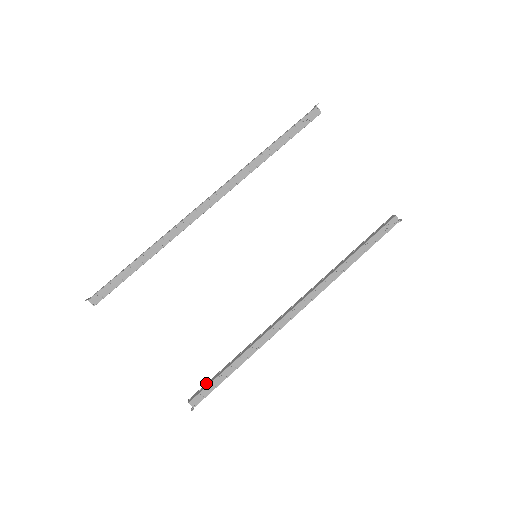
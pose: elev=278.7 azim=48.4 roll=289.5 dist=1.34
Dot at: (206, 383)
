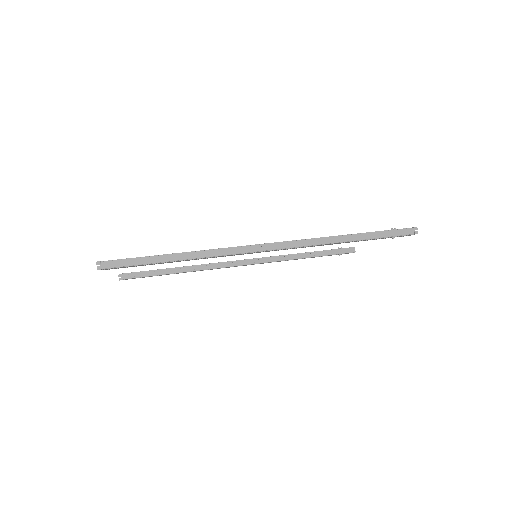
Dot at: (133, 266)
